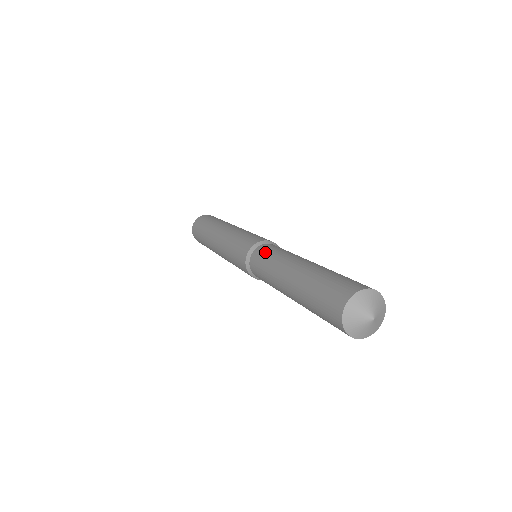
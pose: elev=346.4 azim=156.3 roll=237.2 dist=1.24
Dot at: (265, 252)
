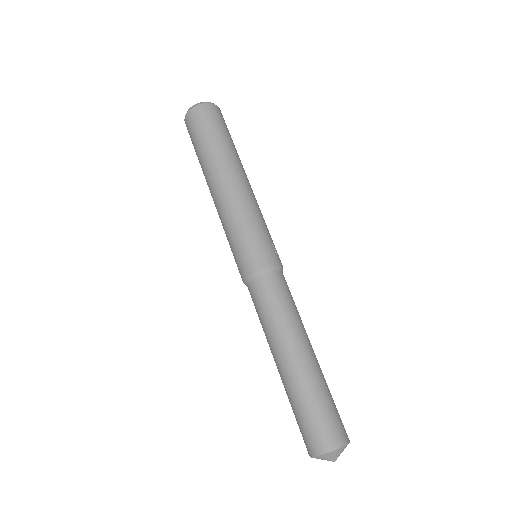
Dot at: occluded
